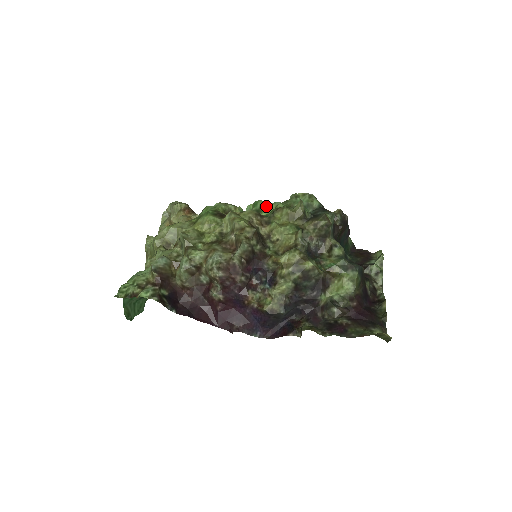
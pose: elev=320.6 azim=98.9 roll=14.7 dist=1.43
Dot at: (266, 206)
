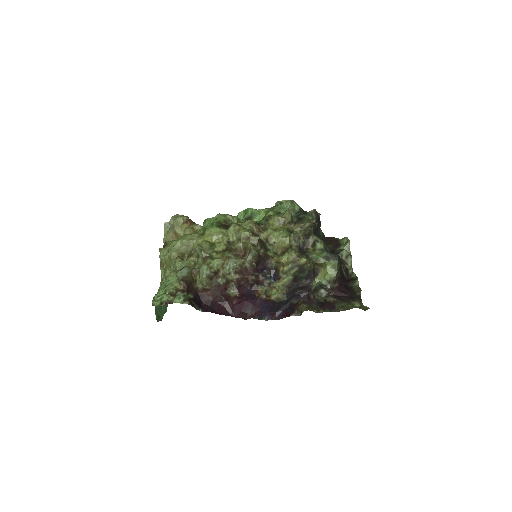
Dot at: (256, 213)
